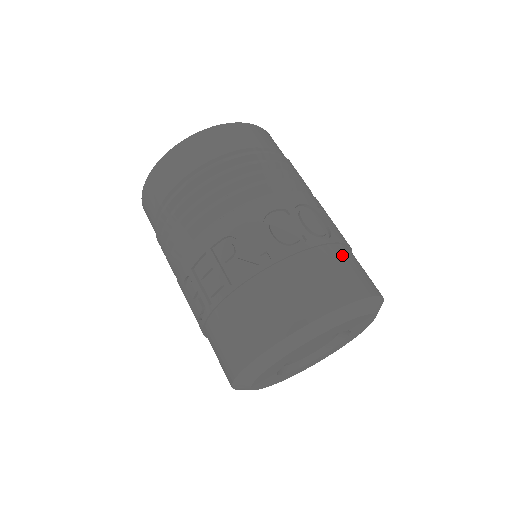
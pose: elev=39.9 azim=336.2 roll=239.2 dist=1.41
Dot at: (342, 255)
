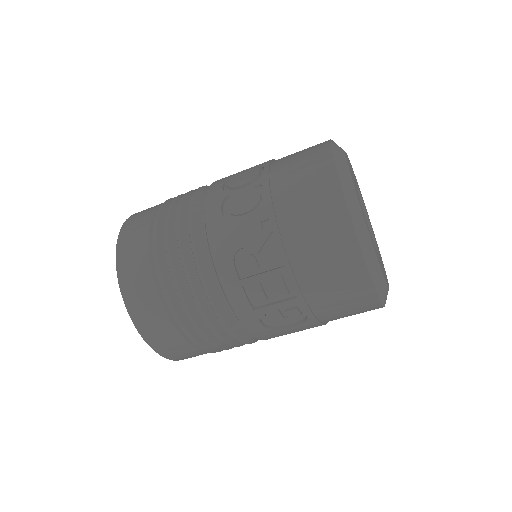
Dot at: (283, 161)
